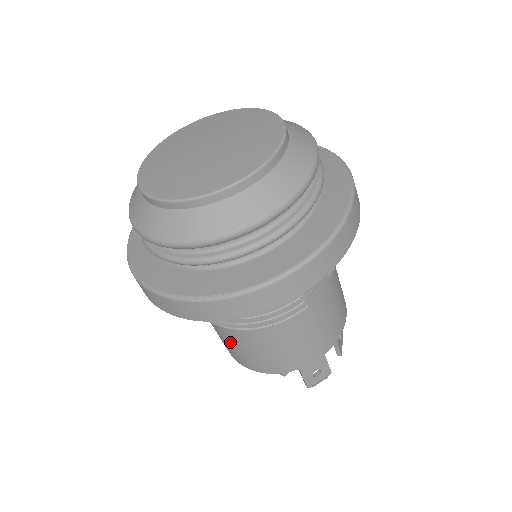
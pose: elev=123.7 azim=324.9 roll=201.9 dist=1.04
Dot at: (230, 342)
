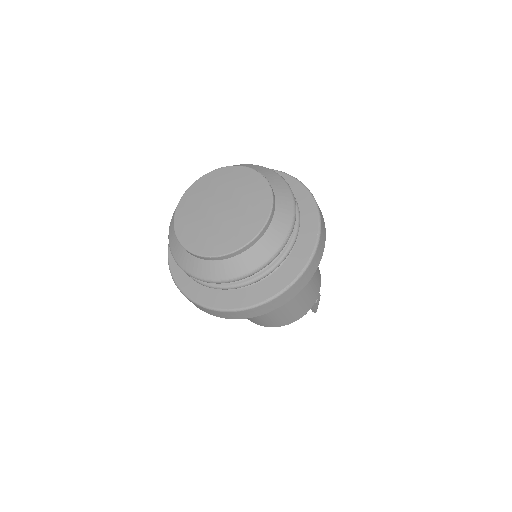
Dot at: (275, 315)
